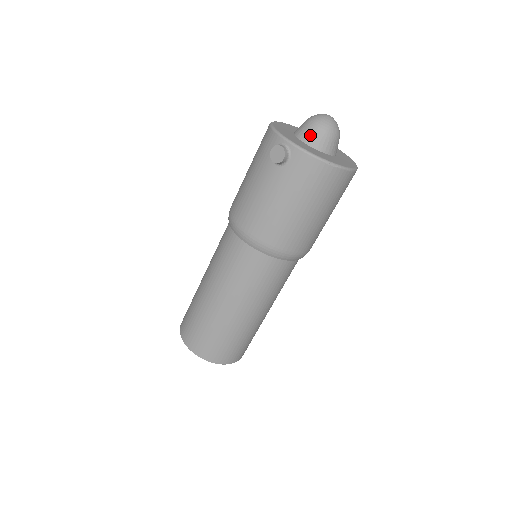
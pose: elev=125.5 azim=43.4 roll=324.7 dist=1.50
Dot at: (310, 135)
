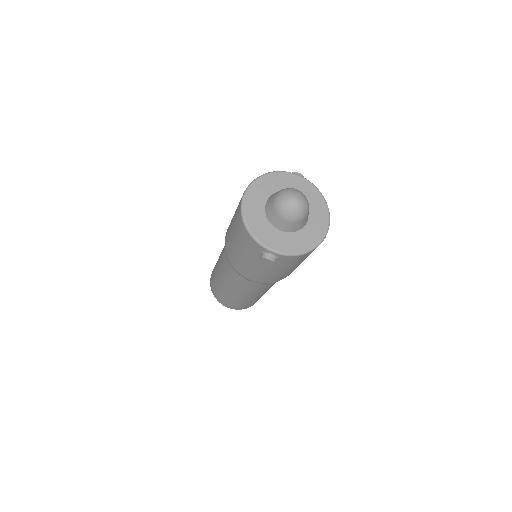
Dot at: (285, 226)
